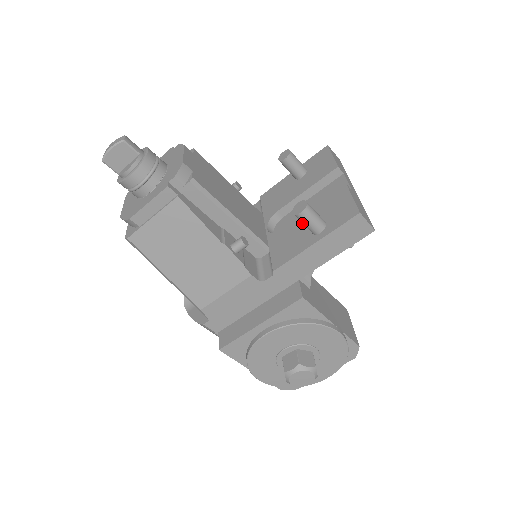
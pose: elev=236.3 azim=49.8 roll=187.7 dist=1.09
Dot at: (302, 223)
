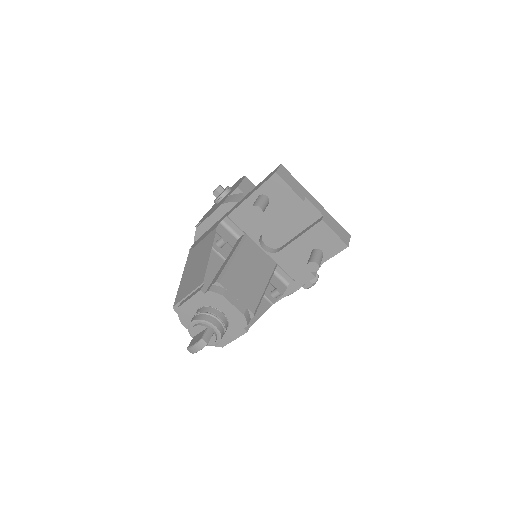
Dot at: (298, 249)
